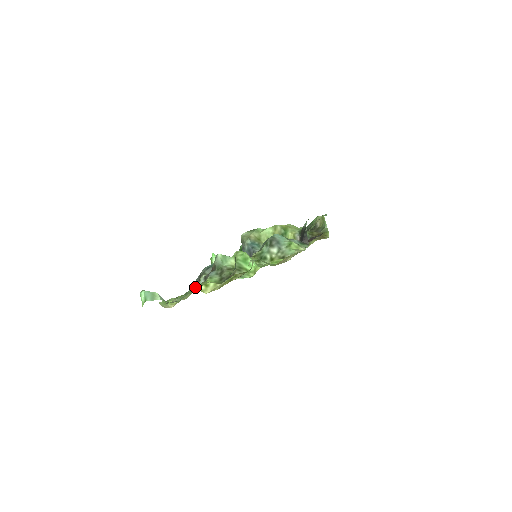
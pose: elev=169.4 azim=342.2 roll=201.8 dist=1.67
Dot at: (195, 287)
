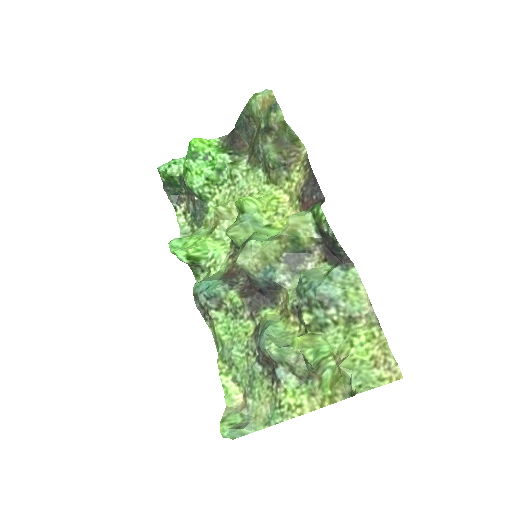
Dot at: (281, 404)
